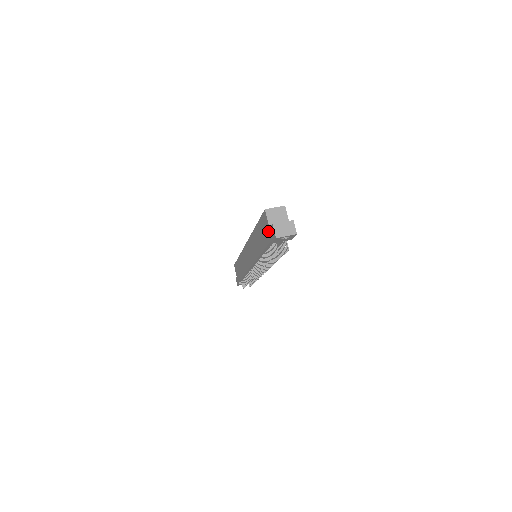
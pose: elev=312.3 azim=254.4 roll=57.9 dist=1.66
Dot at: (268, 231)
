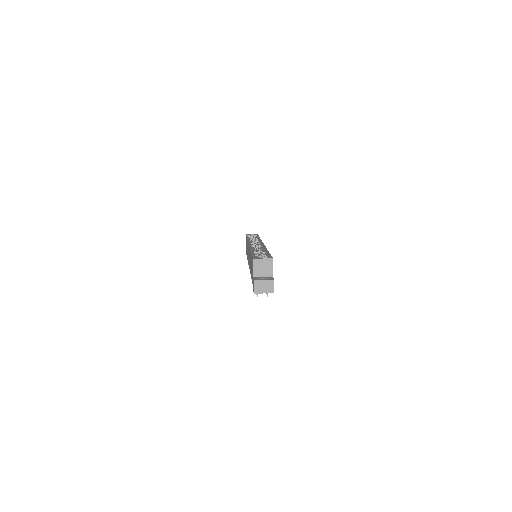
Dot at: occluded
